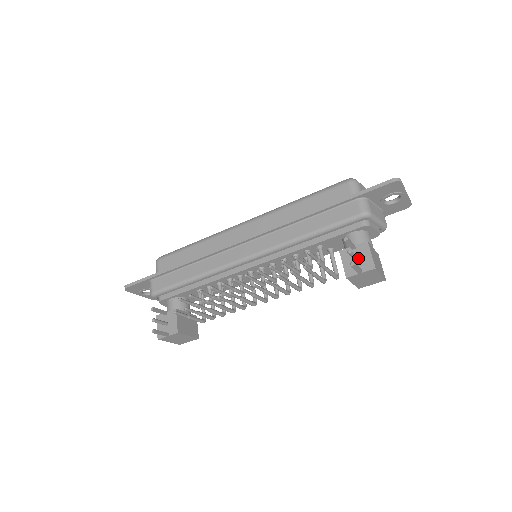
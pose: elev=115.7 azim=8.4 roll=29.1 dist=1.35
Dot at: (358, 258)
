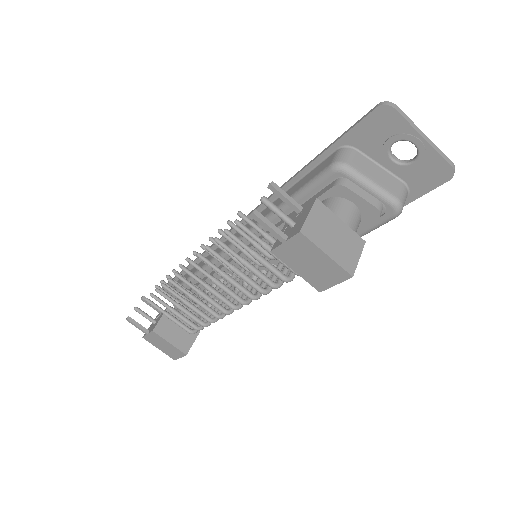
Dot at: (293, 221)
